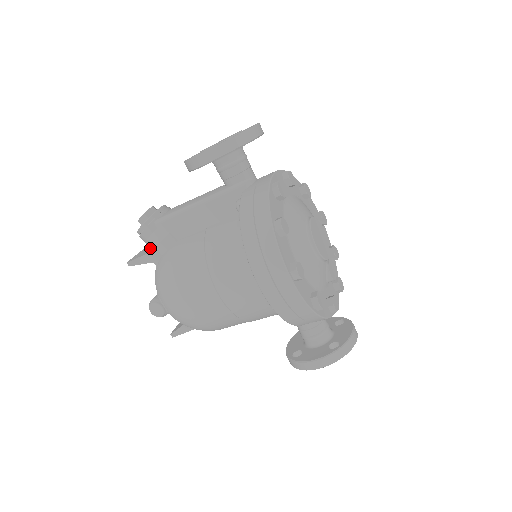
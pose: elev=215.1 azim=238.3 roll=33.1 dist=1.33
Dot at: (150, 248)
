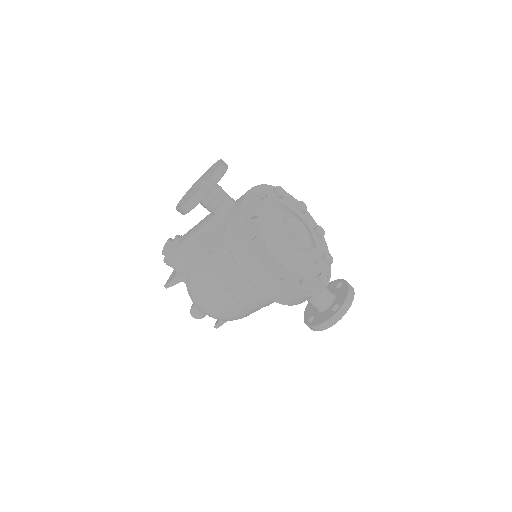
Dot at: (176, 272)
